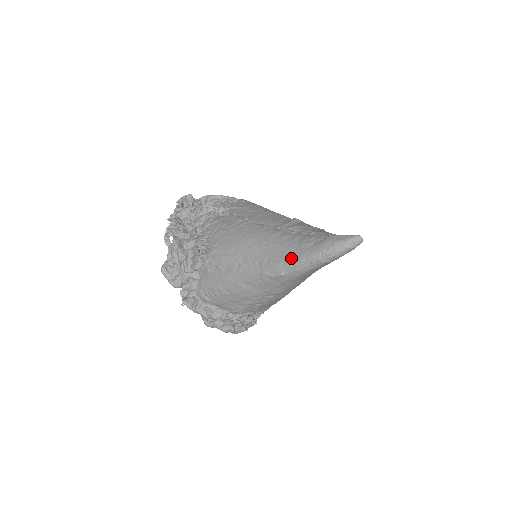
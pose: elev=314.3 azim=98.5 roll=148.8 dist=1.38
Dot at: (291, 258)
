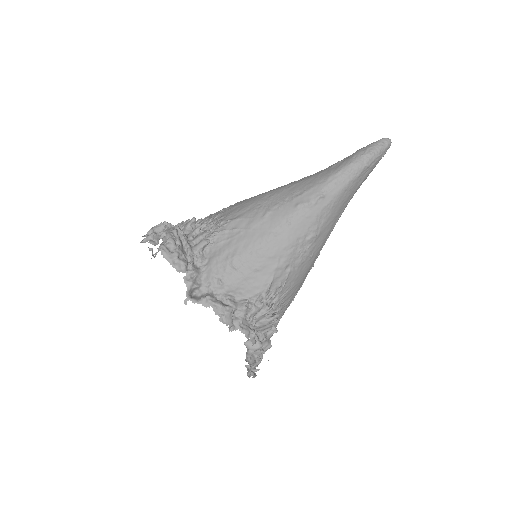
Dot at: (327, 176)
